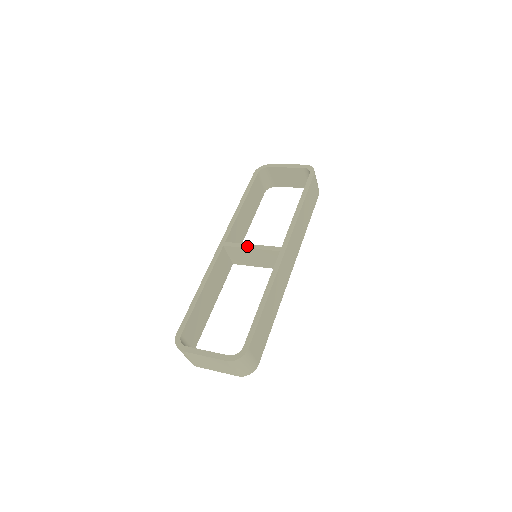
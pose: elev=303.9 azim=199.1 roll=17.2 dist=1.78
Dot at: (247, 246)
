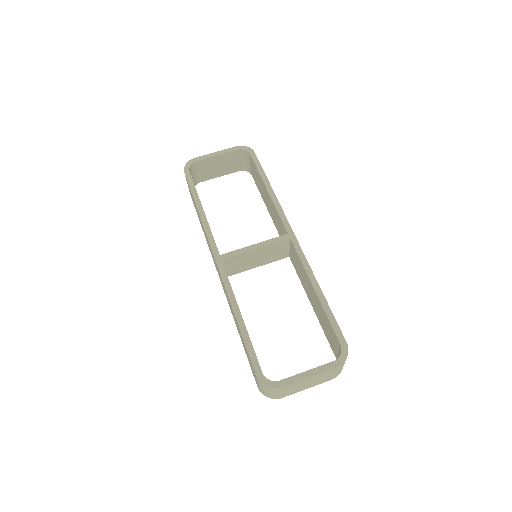
Dot at: (250, 248)
